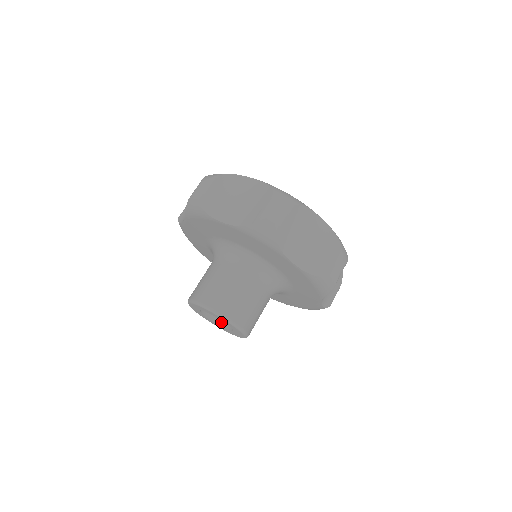
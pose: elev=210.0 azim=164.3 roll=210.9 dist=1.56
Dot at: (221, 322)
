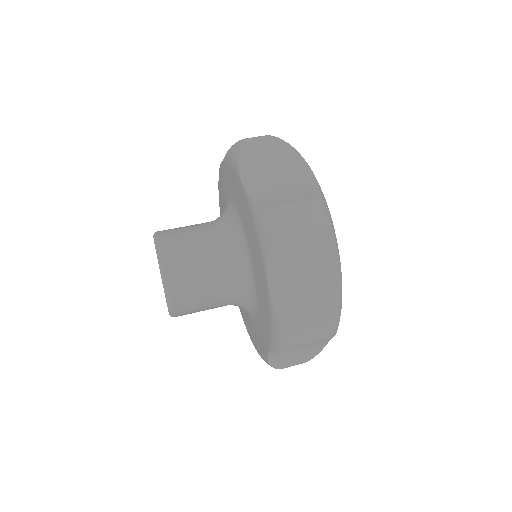
Dot at: occluded
